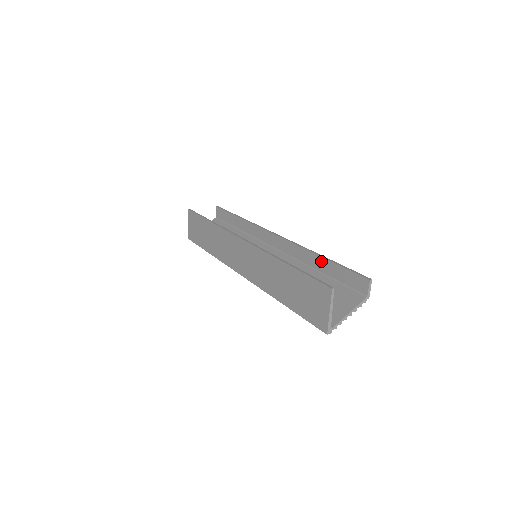
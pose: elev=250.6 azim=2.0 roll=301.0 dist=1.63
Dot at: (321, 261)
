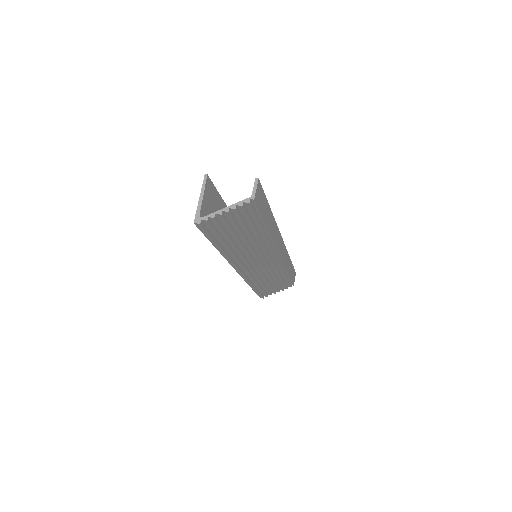
Dot at: occluded
